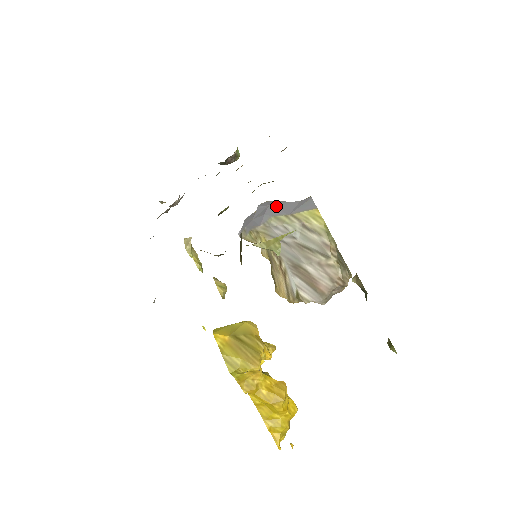
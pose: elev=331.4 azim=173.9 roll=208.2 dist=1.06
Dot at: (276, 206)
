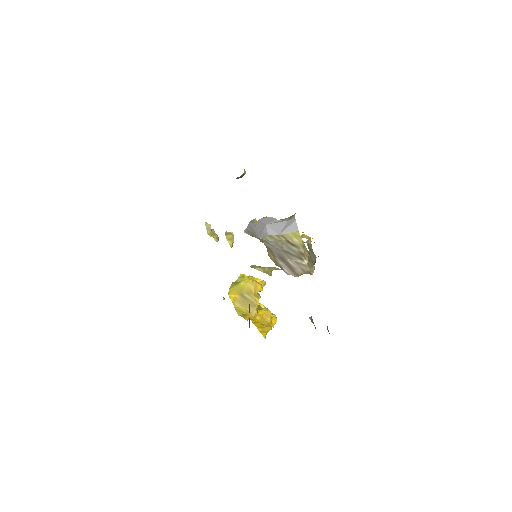
Dot at: (271, 226)
